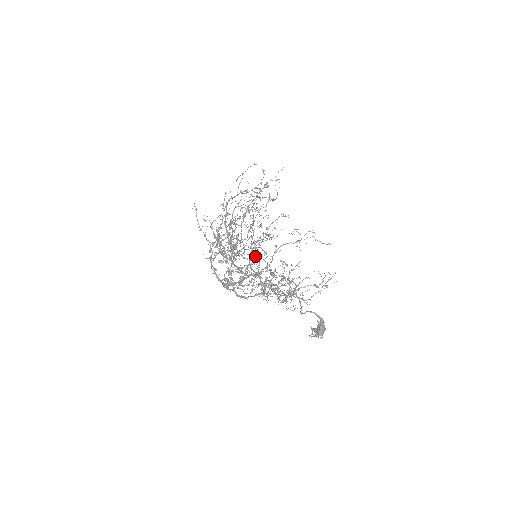
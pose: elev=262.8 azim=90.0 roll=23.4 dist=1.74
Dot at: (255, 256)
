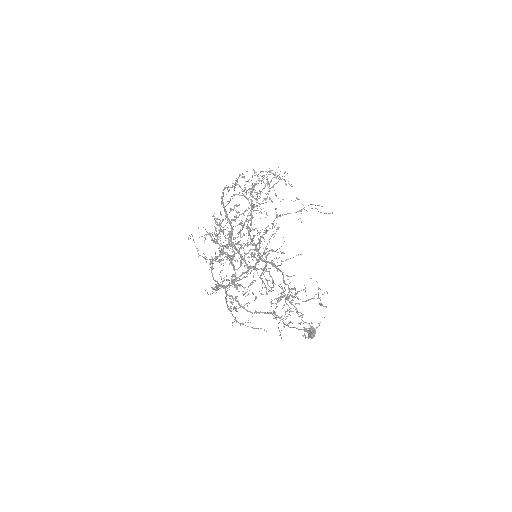
Dot at: occluded
